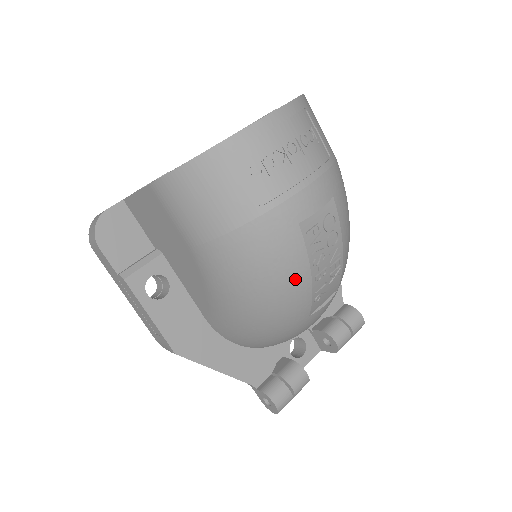
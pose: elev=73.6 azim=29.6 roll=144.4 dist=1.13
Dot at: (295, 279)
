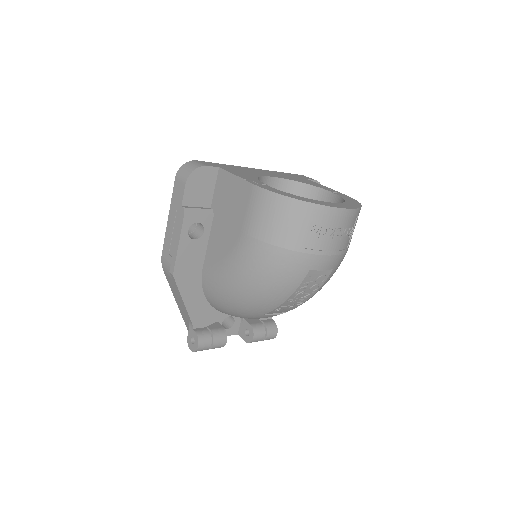
Dot at: (281, 293)
